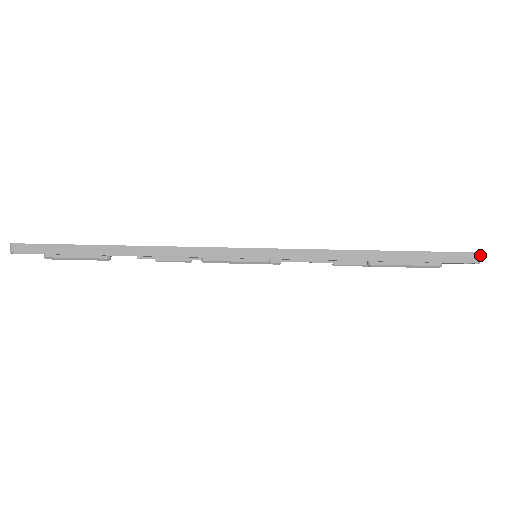
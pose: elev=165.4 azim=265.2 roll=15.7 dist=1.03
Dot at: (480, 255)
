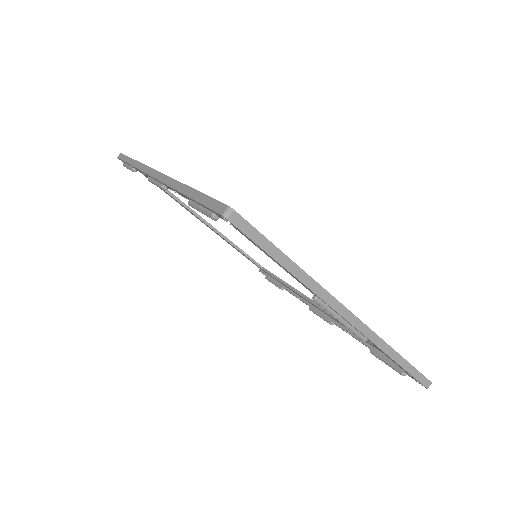
Dot at: (231, 210)
